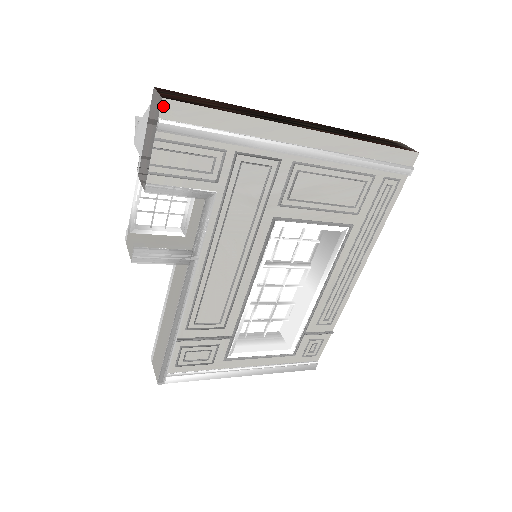
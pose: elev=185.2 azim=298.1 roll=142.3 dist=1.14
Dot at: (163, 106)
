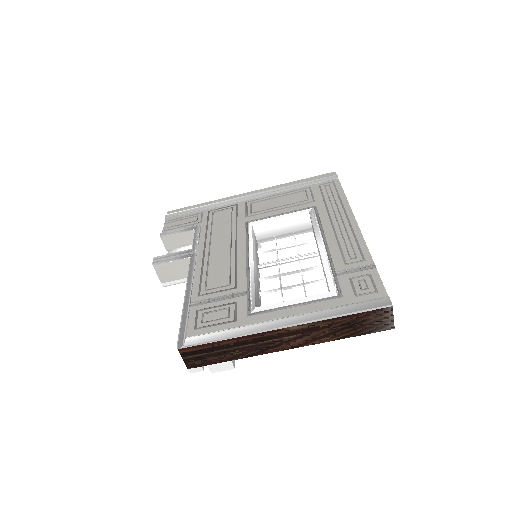
Dot at: (168, 213)
